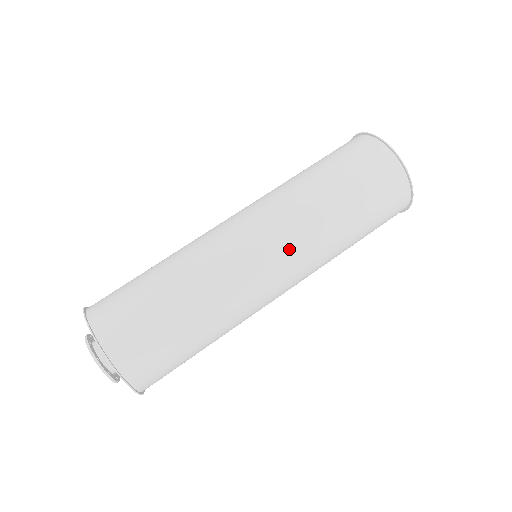
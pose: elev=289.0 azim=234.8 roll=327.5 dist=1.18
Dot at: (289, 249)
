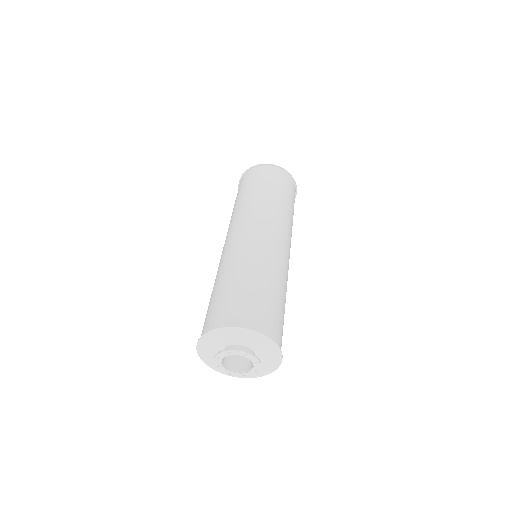
Dot at: (281, 230)
